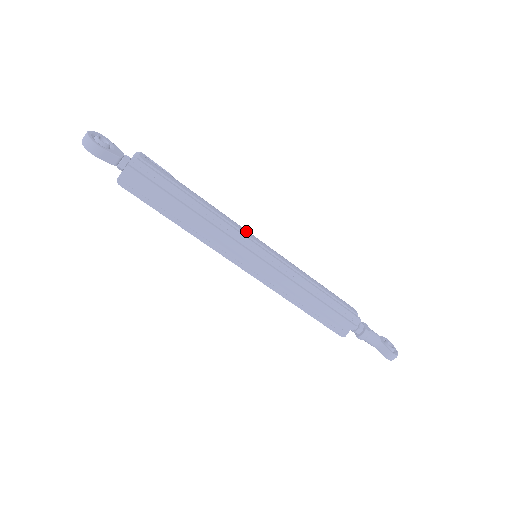
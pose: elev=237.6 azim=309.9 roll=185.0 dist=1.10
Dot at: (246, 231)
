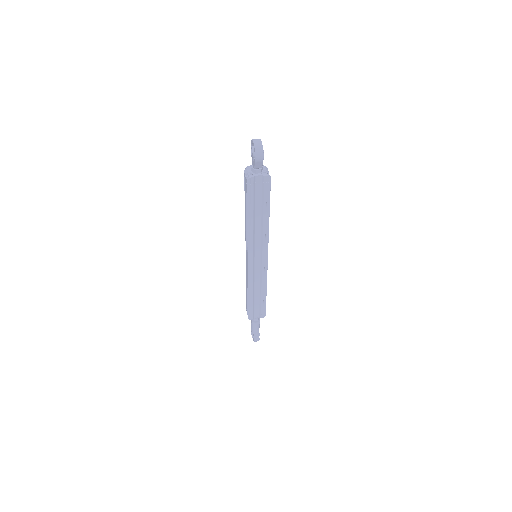
Dot at: occluded
